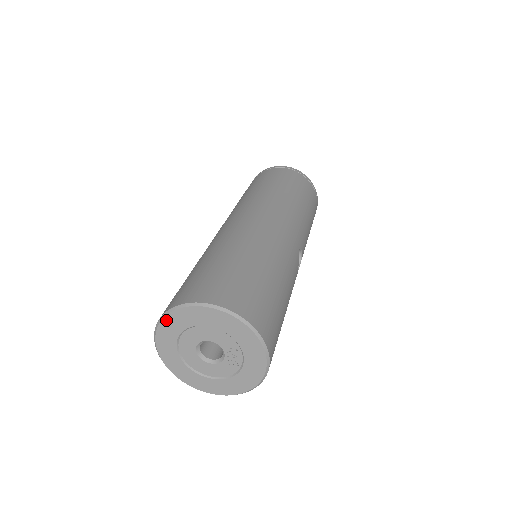
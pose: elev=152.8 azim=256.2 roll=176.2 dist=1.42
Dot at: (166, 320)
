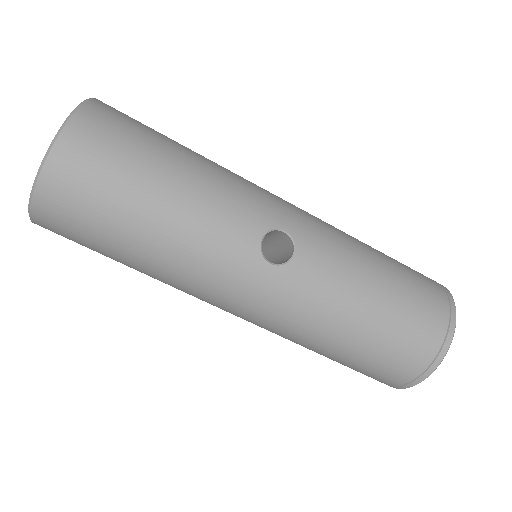
Dot at: occluded
